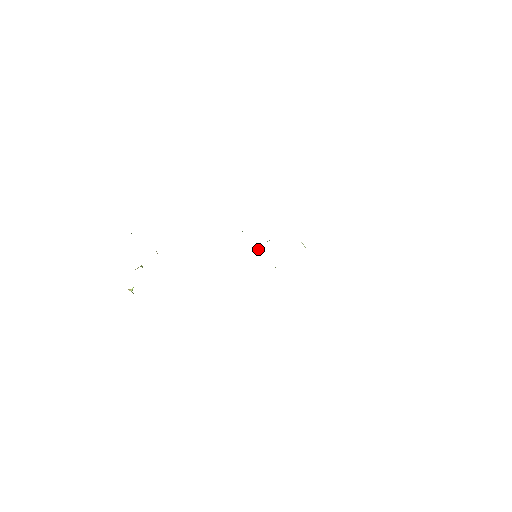
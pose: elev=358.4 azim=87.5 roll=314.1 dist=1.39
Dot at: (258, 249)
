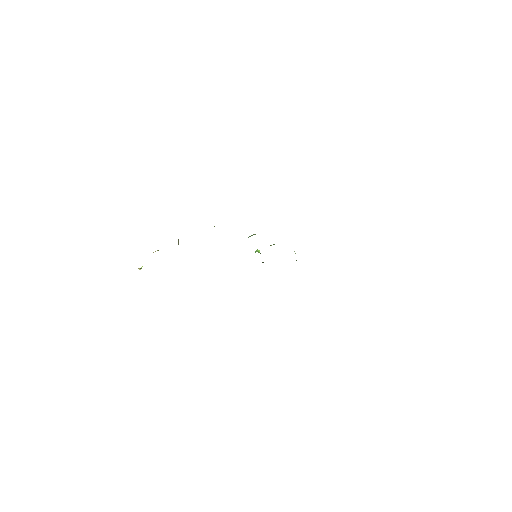
Dot at: (258, 250)
